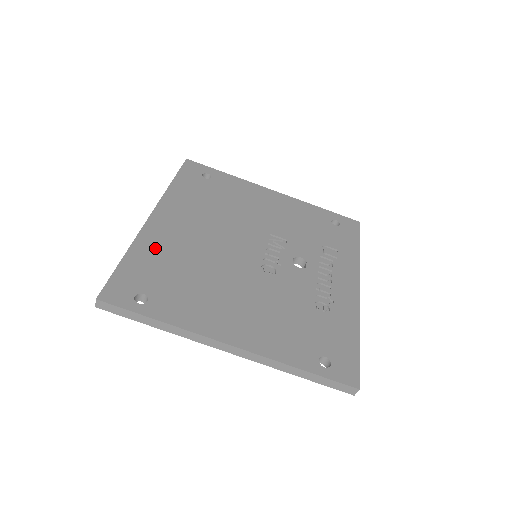
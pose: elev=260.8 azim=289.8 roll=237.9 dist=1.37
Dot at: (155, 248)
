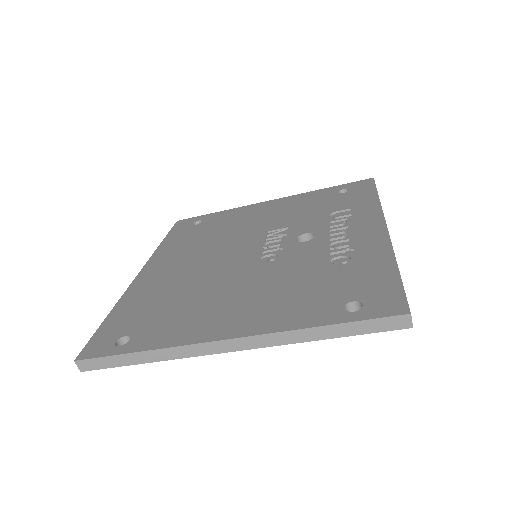
Dot at: (141, 295)
